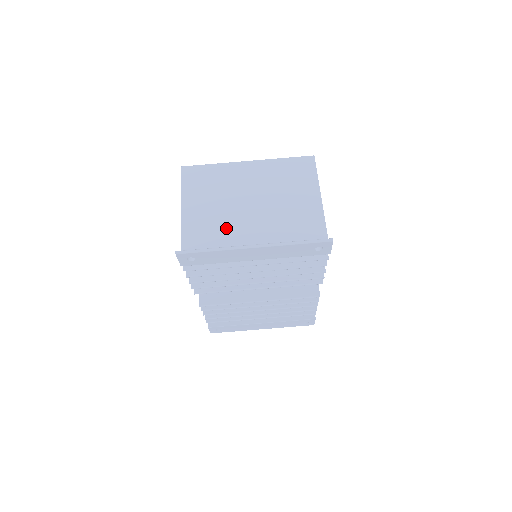
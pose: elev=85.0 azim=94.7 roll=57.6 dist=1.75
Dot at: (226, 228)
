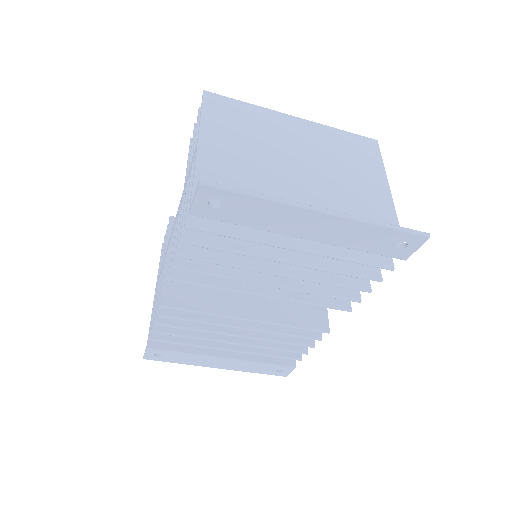
Dot at: (264, 183)
